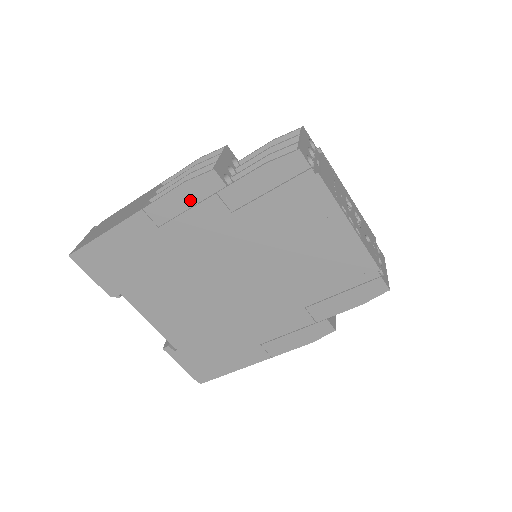
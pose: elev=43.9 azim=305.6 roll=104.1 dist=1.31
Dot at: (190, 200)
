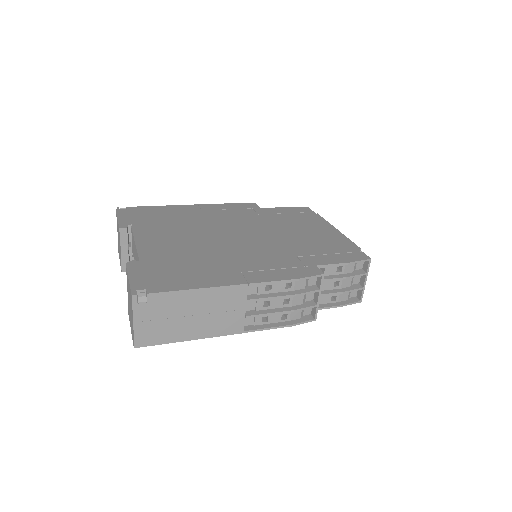
Dot at: occluded
